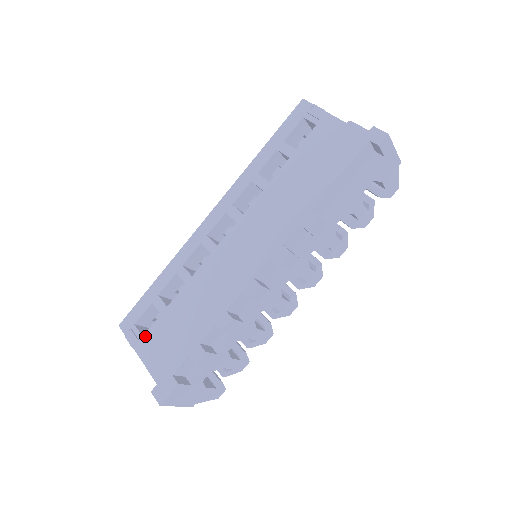
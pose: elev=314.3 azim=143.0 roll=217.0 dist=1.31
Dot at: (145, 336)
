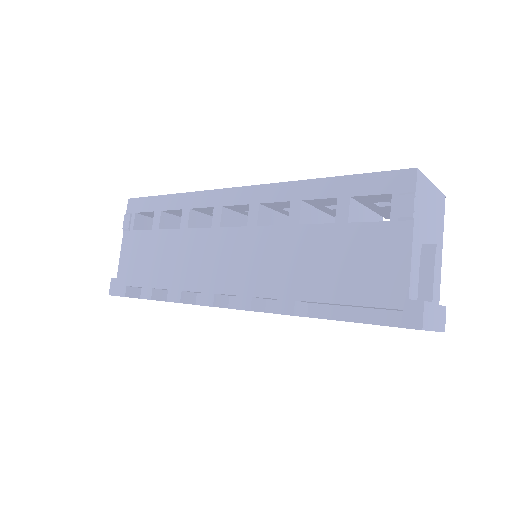
Dot at: (134, 232)
